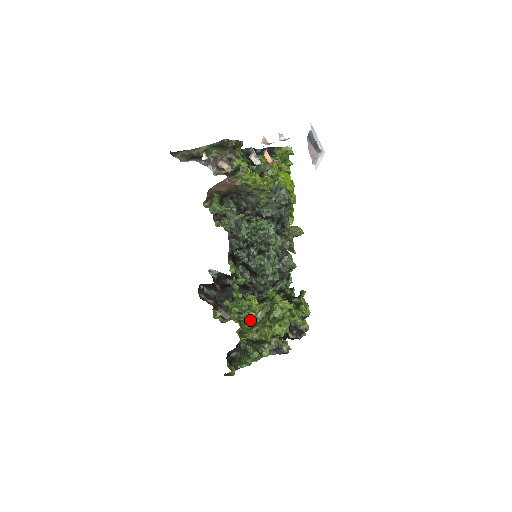
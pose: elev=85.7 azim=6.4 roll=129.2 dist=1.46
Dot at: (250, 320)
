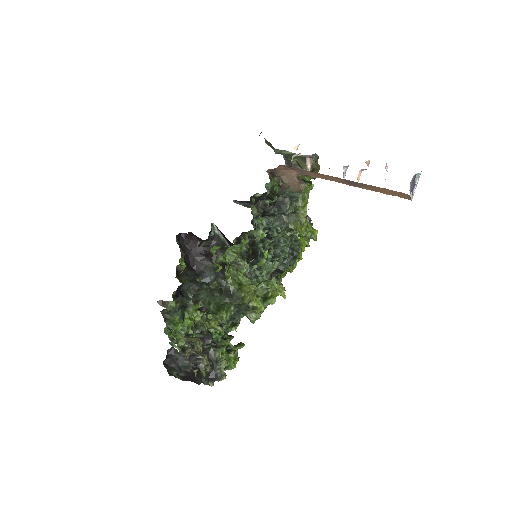
Dot at: (233, 276)
